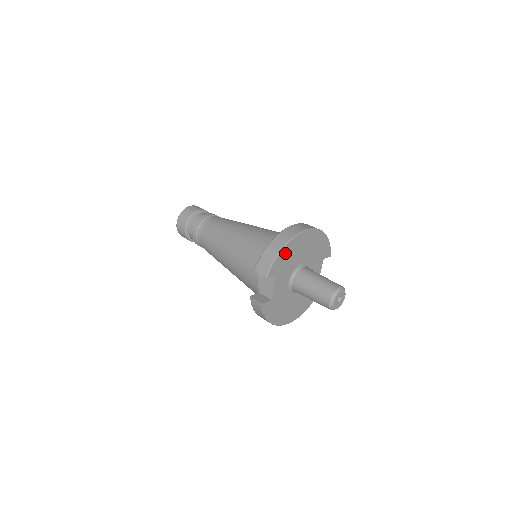
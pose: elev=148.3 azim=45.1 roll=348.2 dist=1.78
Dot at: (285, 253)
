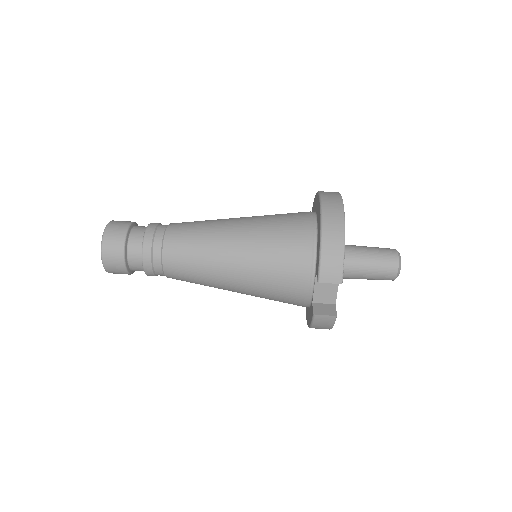
Dot at: occluded
